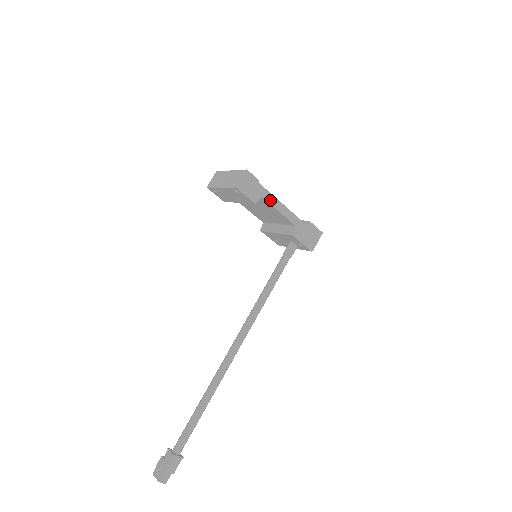
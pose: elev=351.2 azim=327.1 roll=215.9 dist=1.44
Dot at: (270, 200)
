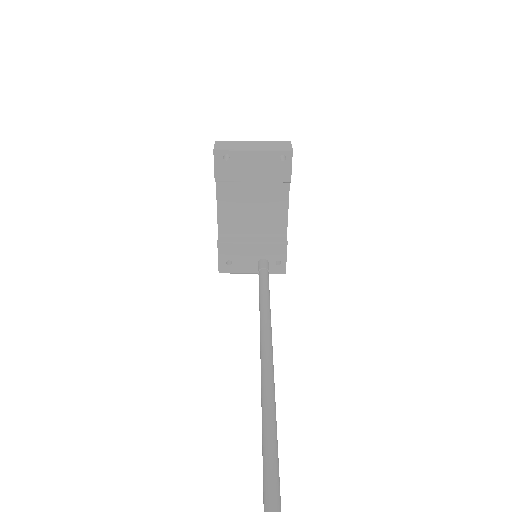
Dot at: (289, 190)
